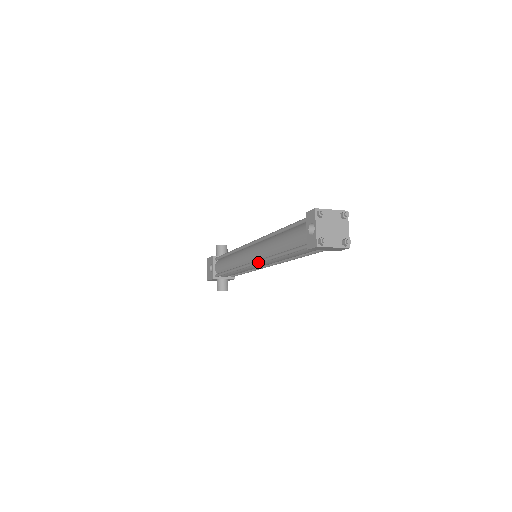
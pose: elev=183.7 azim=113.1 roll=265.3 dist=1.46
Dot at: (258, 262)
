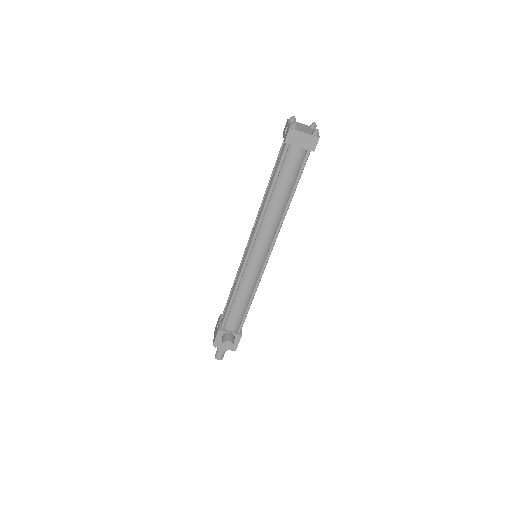
Dot at: (254, 233)
